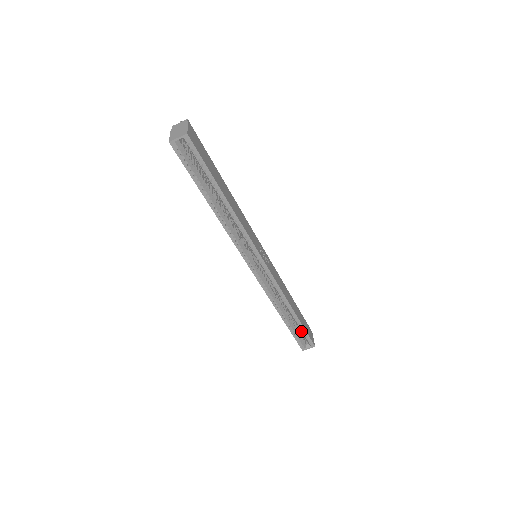
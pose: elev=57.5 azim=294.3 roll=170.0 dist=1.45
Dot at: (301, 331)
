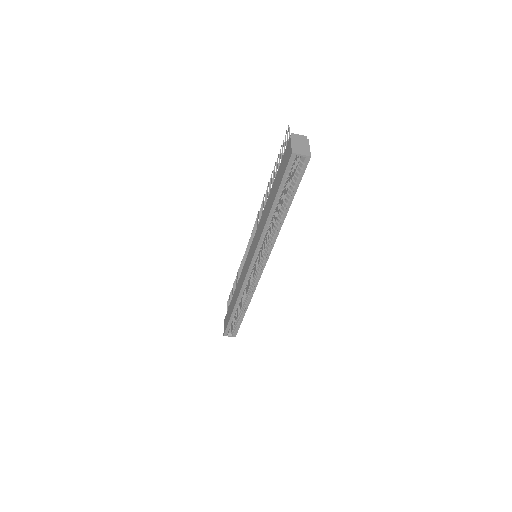
Dot at: (237, 322)
